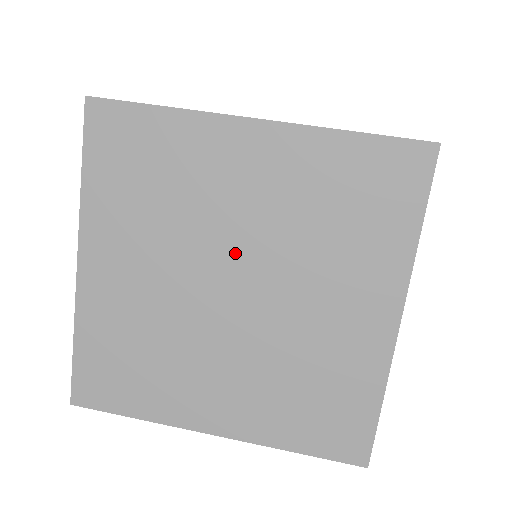
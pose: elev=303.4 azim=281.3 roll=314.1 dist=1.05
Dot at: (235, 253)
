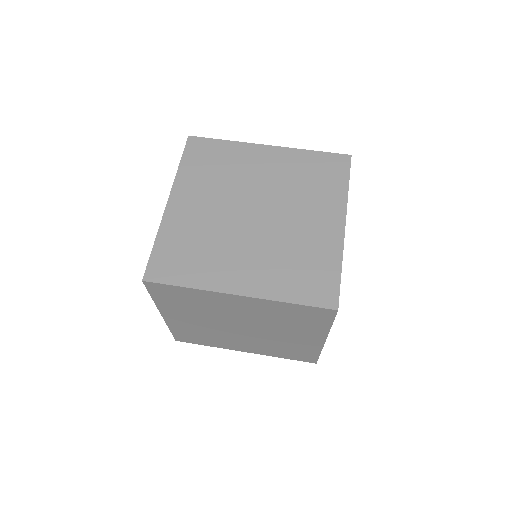
Dot at: (240, 322)
